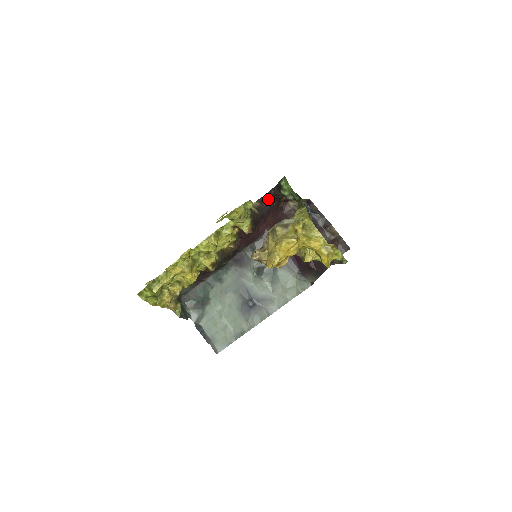
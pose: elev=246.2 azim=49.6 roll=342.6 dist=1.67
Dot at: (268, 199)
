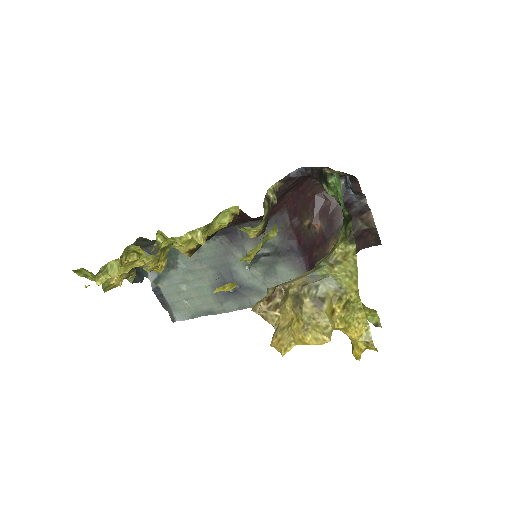
Dot at: (298, 177)
